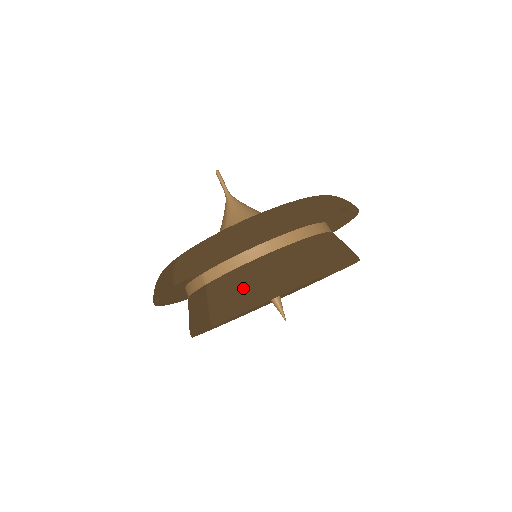
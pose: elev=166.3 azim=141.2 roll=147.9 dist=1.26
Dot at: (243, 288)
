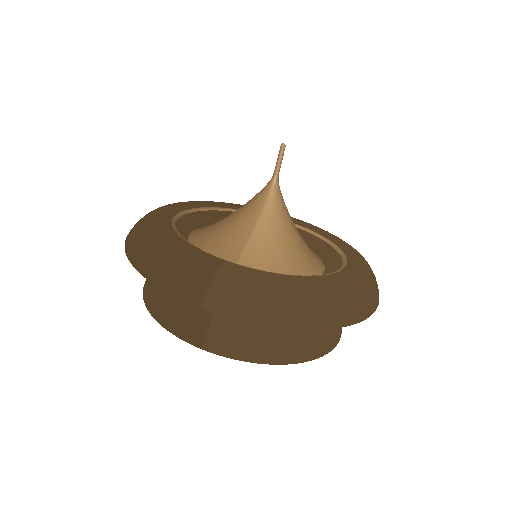
Dot at: (262, 339)
